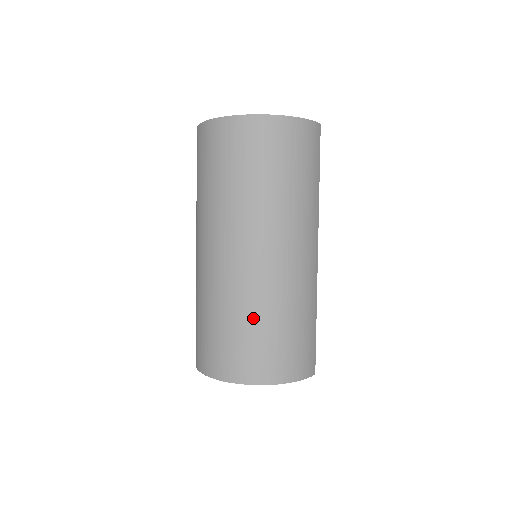
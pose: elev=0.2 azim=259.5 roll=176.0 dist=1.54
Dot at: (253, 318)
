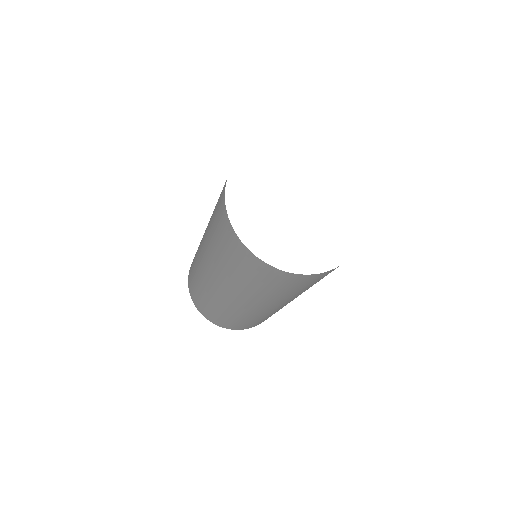
Dot at: occluded
